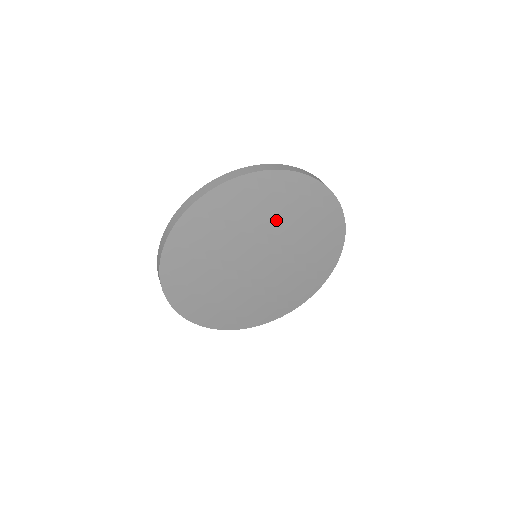
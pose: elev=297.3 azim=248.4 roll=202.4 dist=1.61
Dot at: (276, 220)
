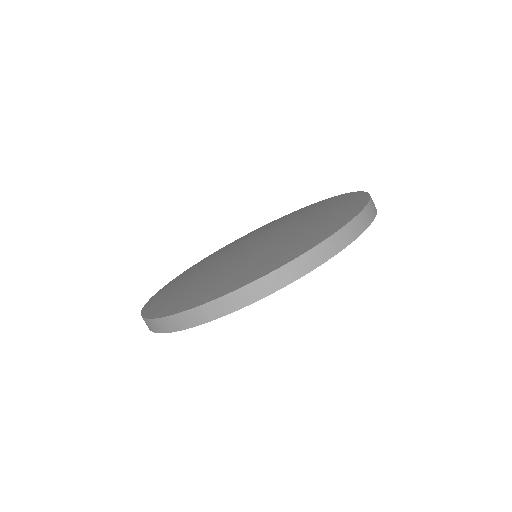
Dot at: occluded
